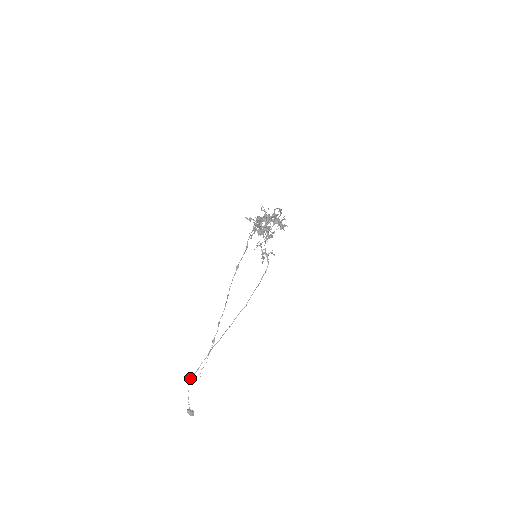
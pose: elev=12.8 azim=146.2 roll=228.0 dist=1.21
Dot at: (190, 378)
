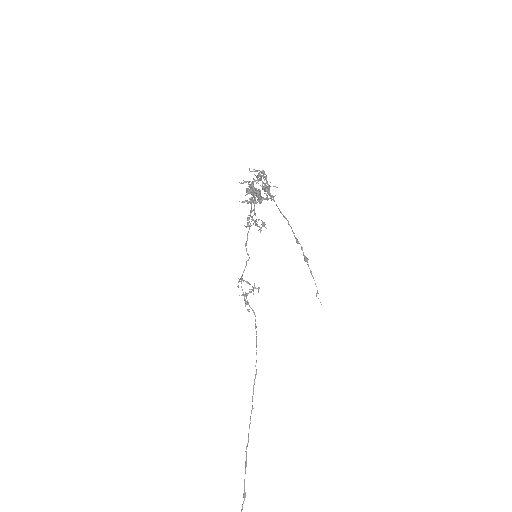
Dot at: out of frame
